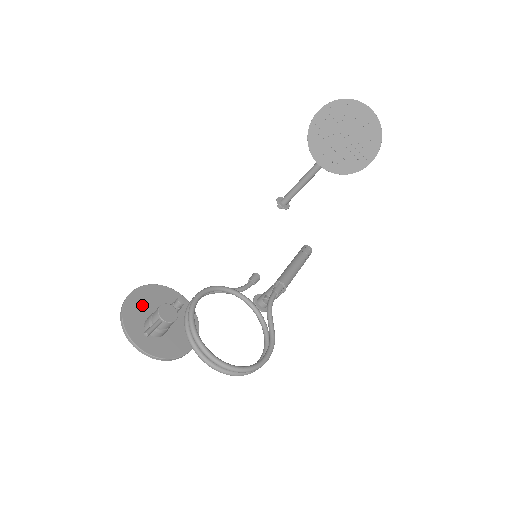
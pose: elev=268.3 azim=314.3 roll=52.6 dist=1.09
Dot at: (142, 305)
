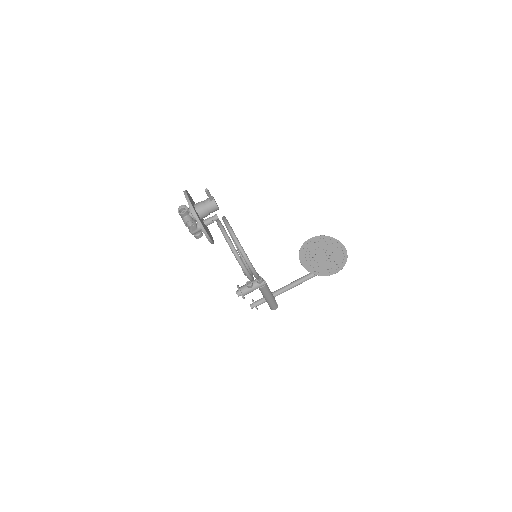
Dot at: (194, 203)
